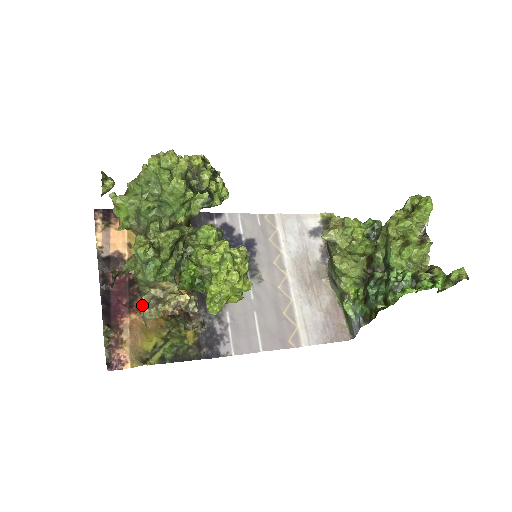
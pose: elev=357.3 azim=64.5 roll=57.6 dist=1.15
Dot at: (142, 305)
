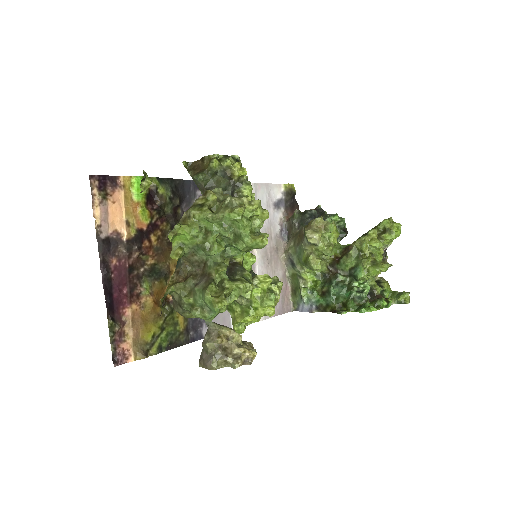
Dot at: (142, 294)
